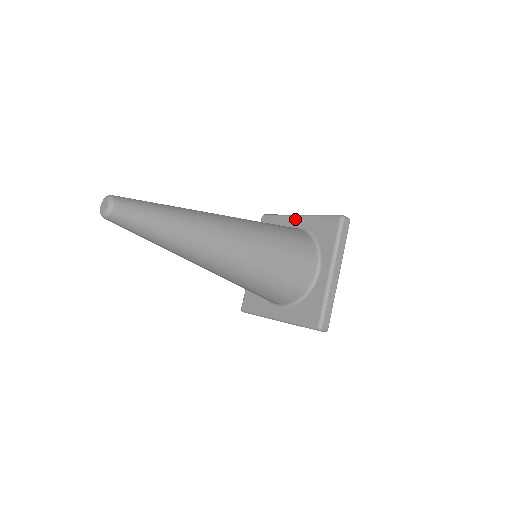
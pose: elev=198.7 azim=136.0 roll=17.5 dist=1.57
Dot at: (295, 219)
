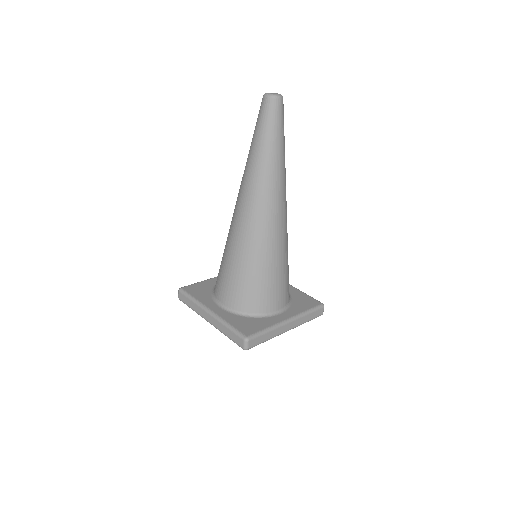
Dot at: occluded
